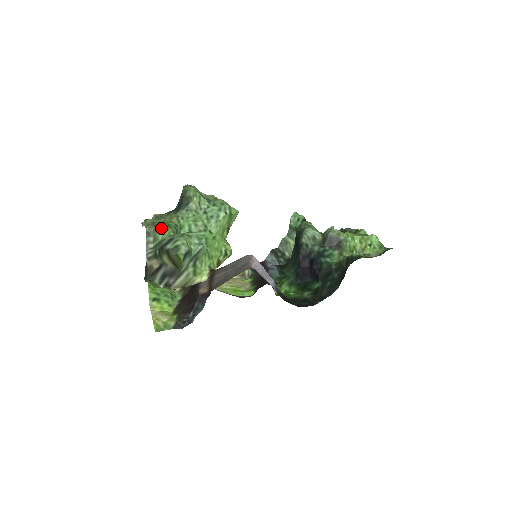
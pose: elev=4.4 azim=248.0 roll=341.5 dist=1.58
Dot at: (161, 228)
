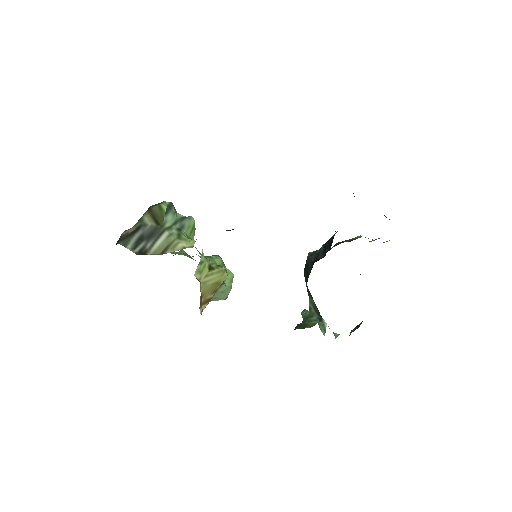
Dot at: occluded
